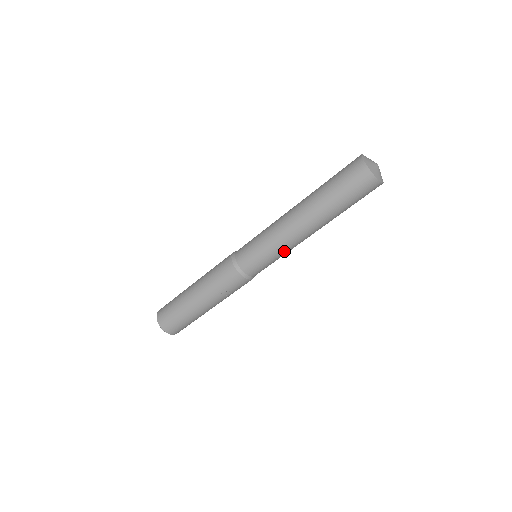
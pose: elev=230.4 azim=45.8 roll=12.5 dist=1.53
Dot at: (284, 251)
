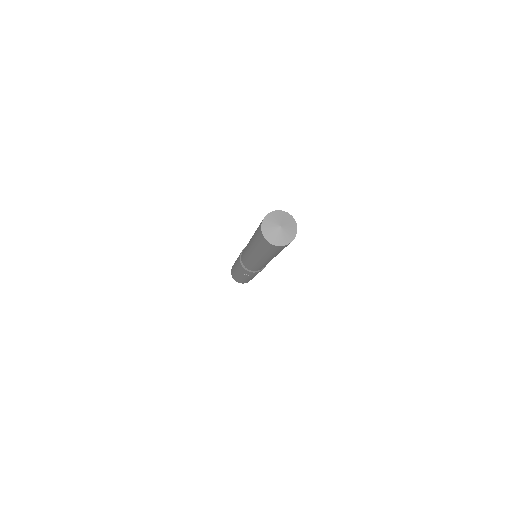
Dot at: (259, 265)
